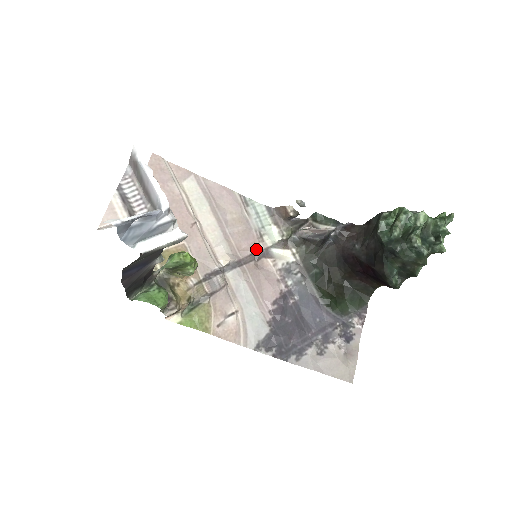
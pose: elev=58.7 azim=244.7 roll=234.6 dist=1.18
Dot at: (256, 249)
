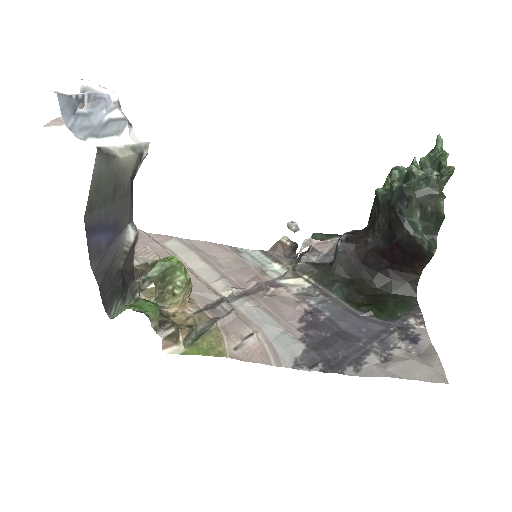
Dot at: (261, 280)
